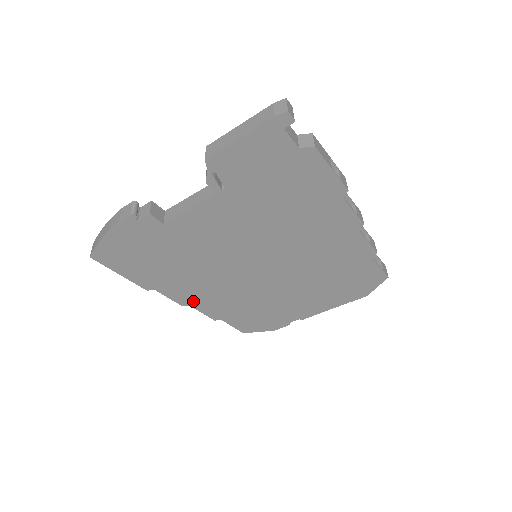
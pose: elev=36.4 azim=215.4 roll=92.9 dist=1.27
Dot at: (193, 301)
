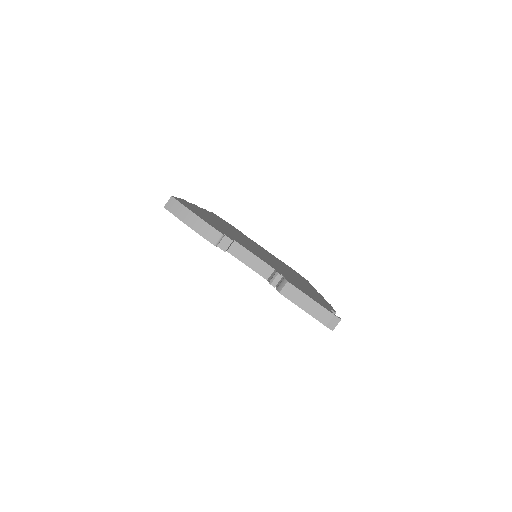
Dot at: occluded
